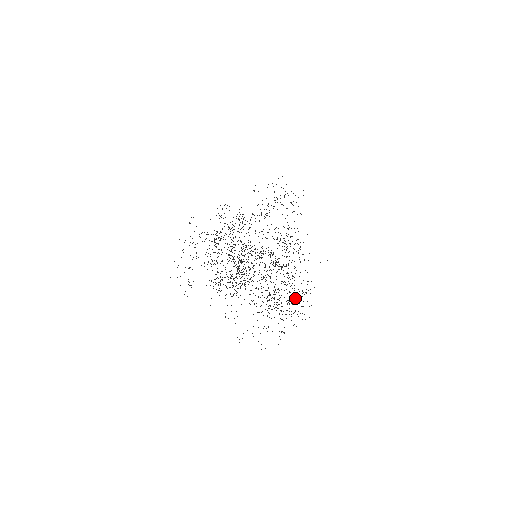
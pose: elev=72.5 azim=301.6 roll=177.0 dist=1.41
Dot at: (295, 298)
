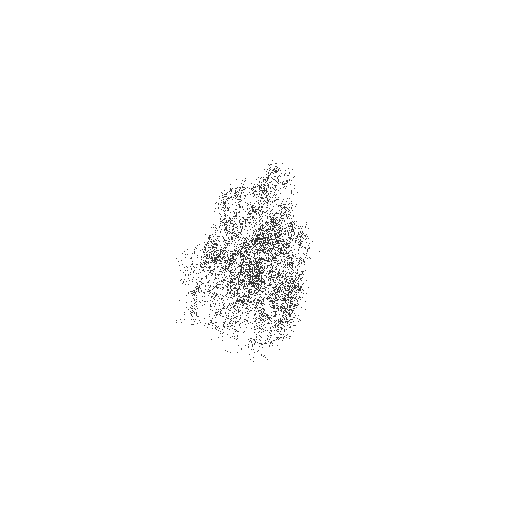
Dot at: (285, 309)
